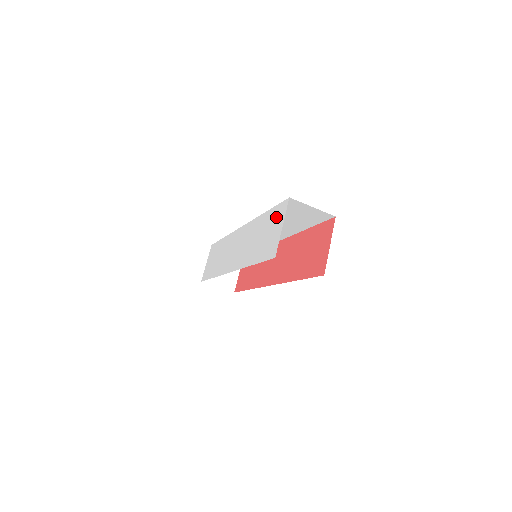
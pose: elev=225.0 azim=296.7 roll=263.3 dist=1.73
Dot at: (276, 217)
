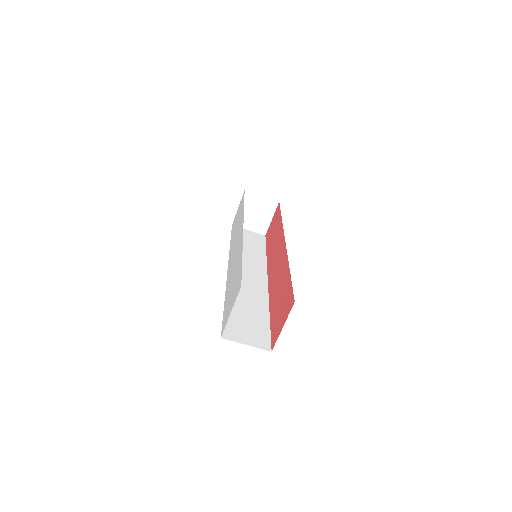
Dot at: (236, 287)
